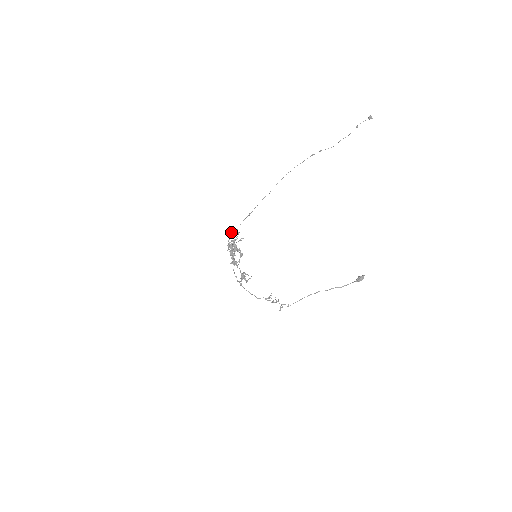
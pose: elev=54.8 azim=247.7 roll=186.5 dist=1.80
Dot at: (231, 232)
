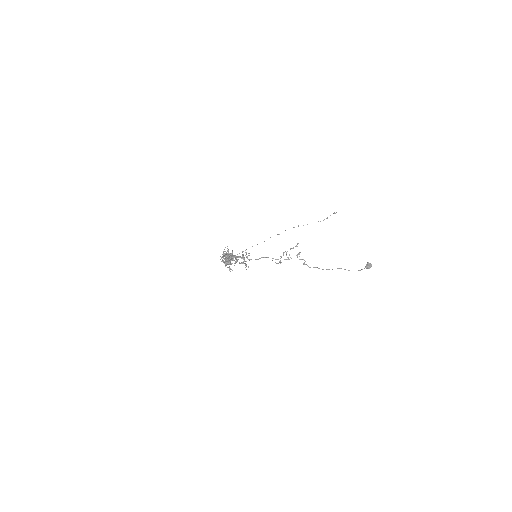
Dot at: (223, 257)
